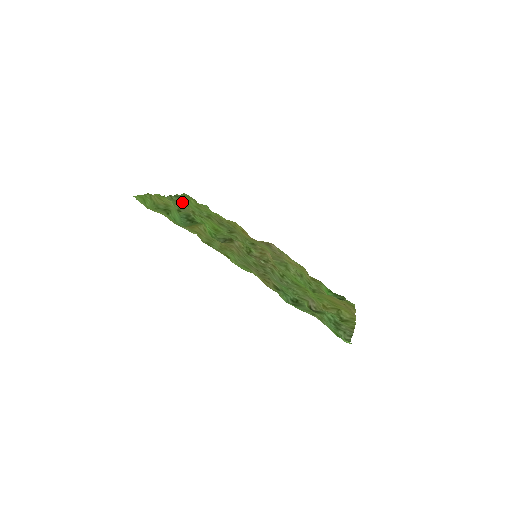
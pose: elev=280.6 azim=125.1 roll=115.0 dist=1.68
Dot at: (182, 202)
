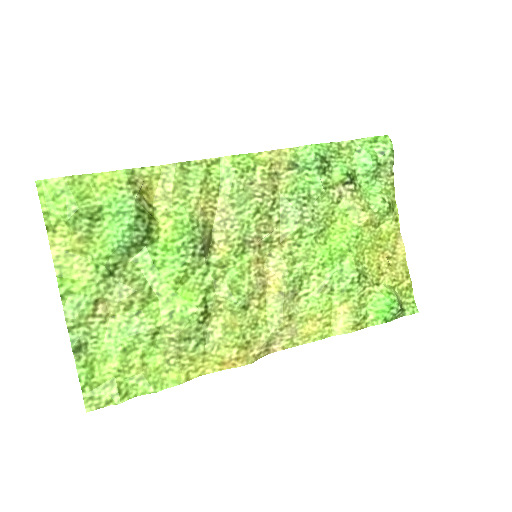
Dot at: (97, 325)
